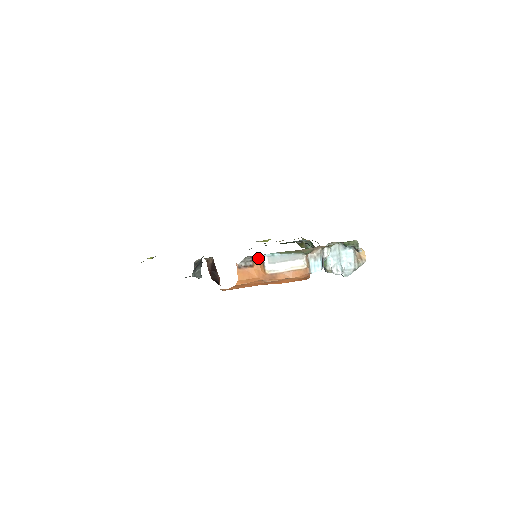
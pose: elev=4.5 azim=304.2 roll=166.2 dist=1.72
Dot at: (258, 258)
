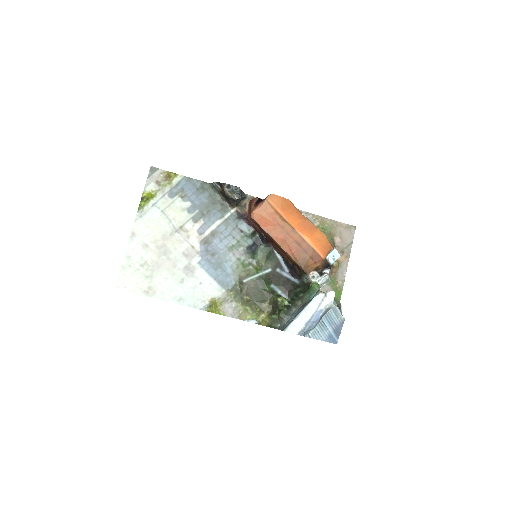
Dot at: occluded
